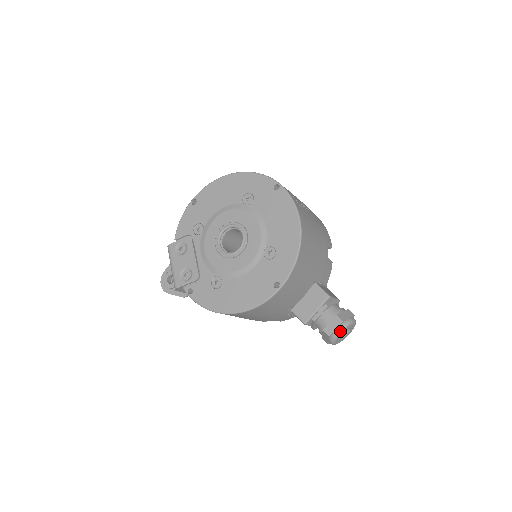
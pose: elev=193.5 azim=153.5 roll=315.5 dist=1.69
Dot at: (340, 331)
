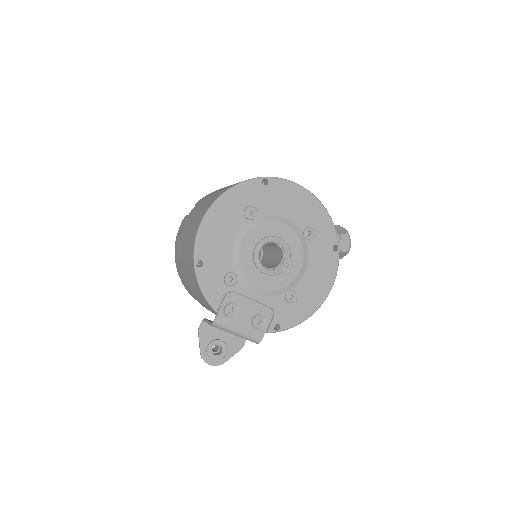
Dot at: (350, 241)
